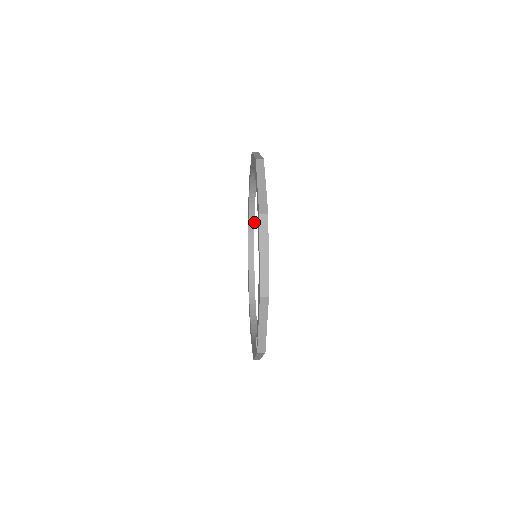
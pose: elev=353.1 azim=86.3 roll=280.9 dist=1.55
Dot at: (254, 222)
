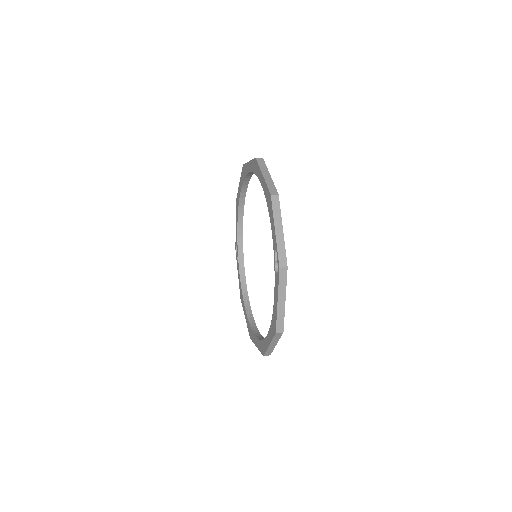
Dot at: occluded
